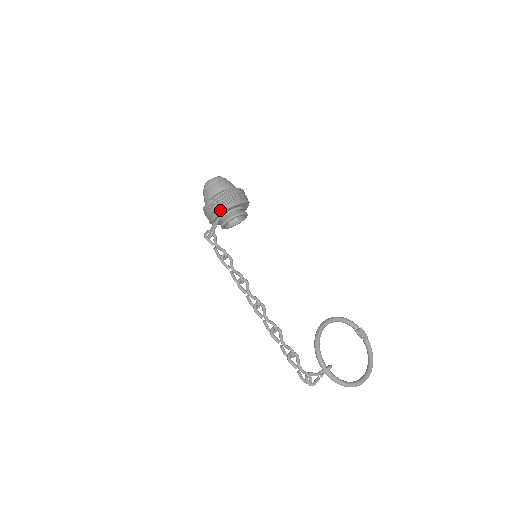
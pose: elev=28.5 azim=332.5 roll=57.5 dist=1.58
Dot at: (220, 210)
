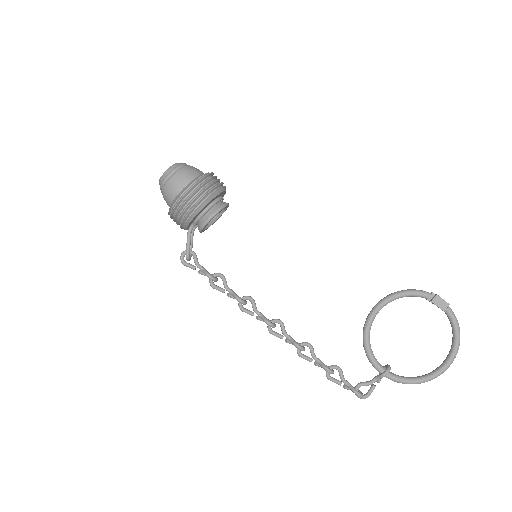
Dot at: (184, 224)
